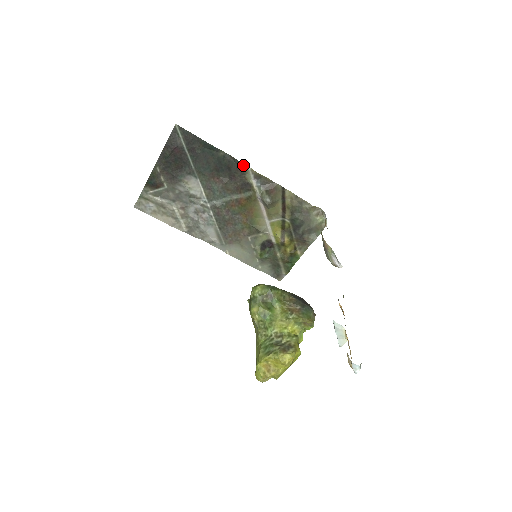
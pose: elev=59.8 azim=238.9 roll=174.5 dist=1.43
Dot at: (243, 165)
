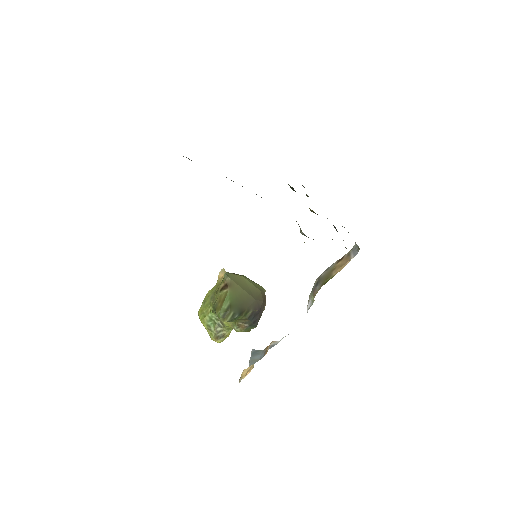
Dot at: occluded
